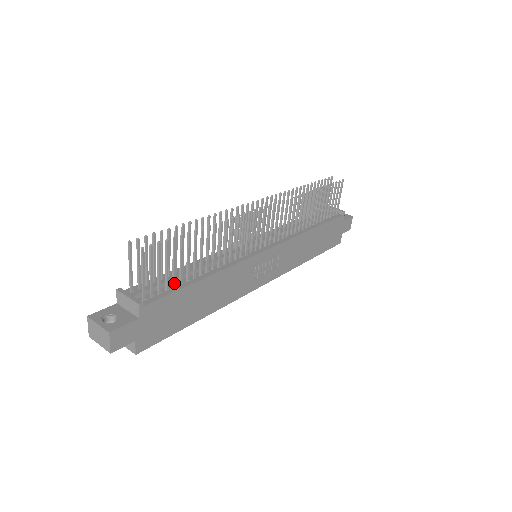
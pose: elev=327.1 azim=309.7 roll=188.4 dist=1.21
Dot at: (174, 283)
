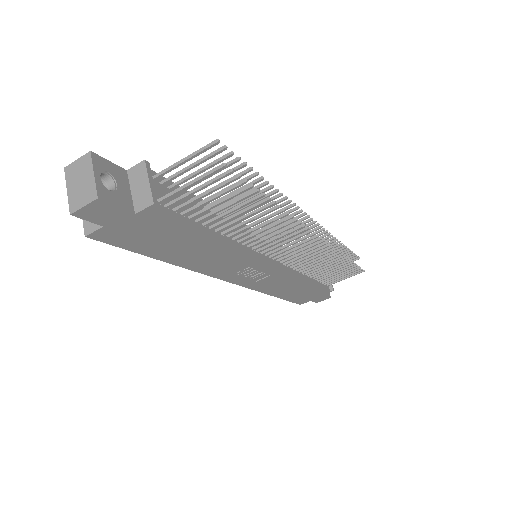
Dot at: (195, 216)
